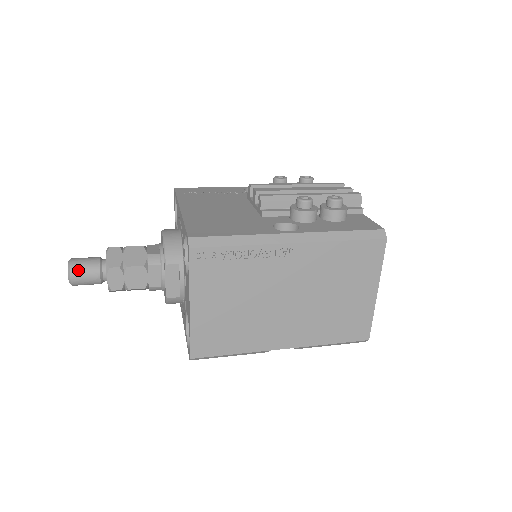
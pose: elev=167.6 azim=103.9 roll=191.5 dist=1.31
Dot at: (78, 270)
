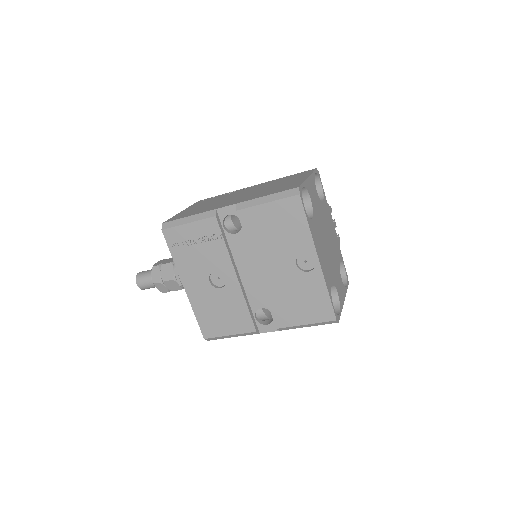
Dot at: occluded
